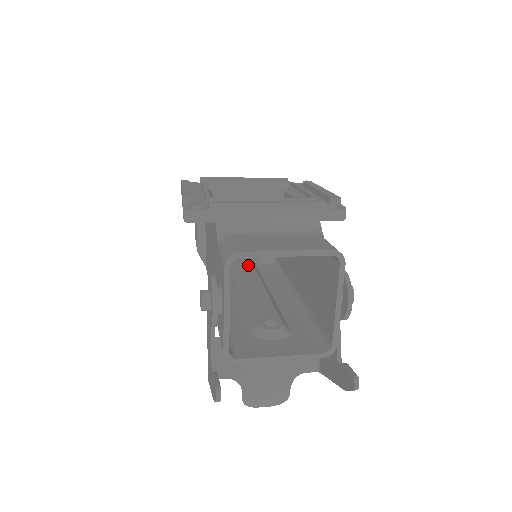
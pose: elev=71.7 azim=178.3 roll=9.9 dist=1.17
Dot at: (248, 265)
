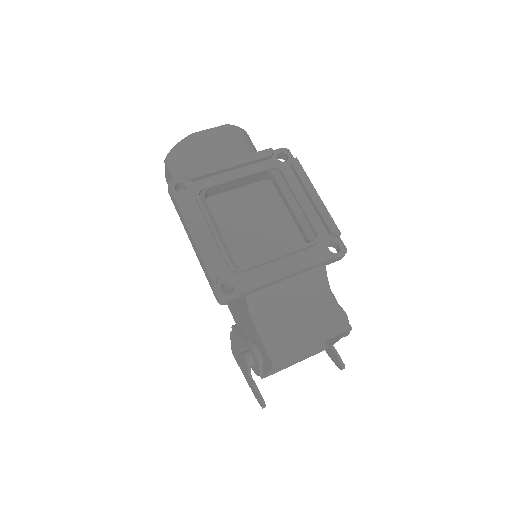
Dot at: occluded
